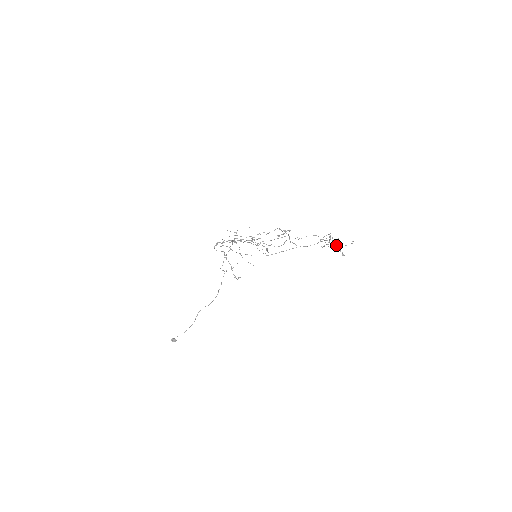
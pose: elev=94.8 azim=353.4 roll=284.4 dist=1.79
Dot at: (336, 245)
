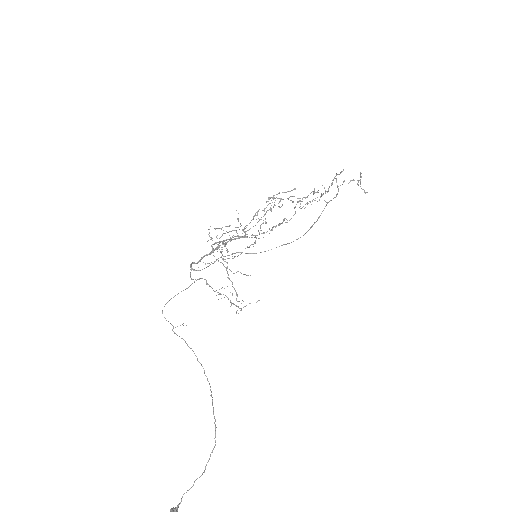
Dot at: (360, 181)
